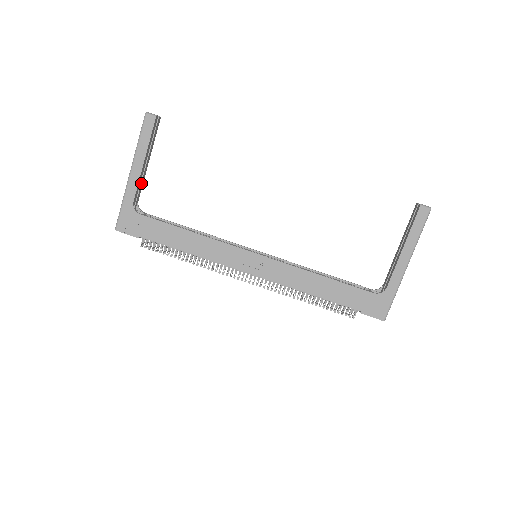
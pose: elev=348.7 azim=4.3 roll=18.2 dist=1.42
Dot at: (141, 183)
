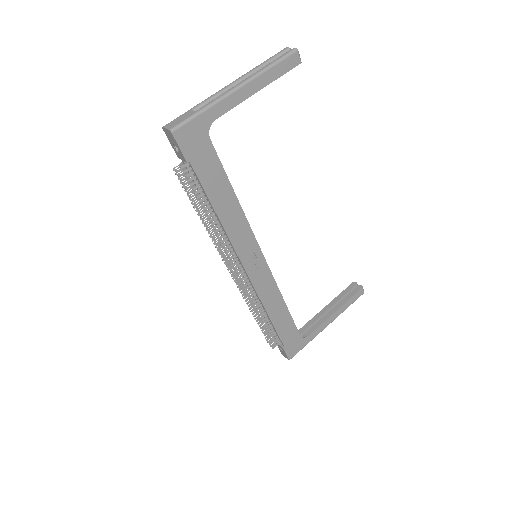
Dot at: occluded
